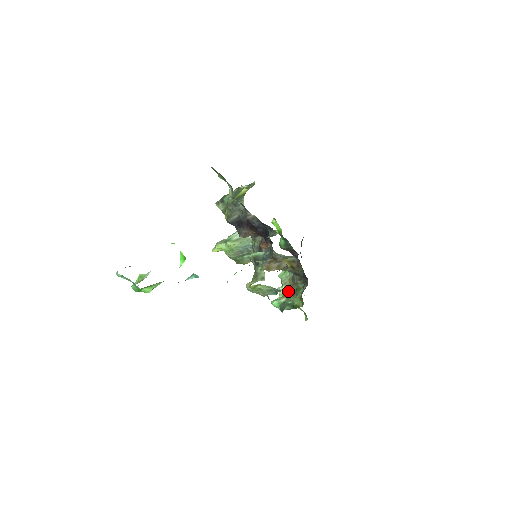
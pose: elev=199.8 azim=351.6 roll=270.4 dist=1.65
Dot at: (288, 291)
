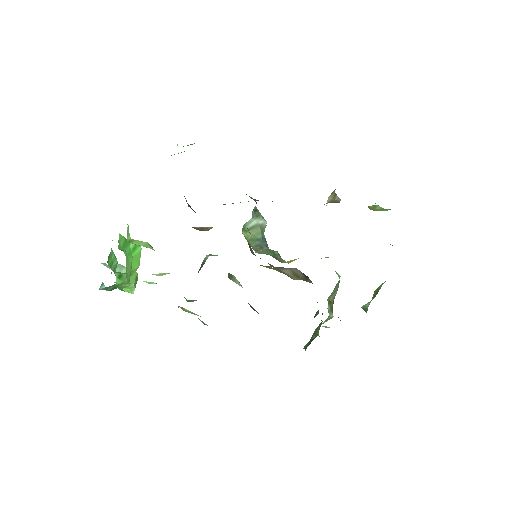
Dot at: occluded
